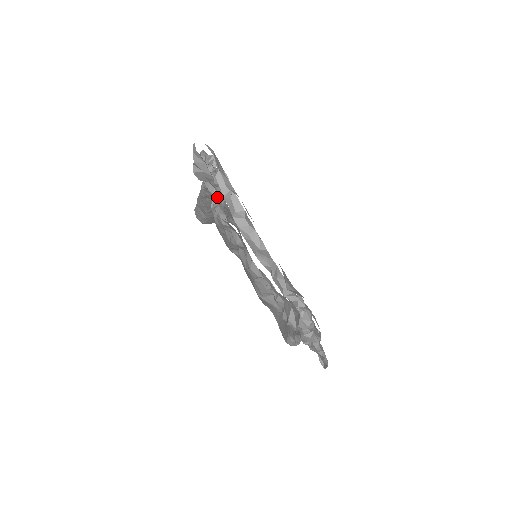
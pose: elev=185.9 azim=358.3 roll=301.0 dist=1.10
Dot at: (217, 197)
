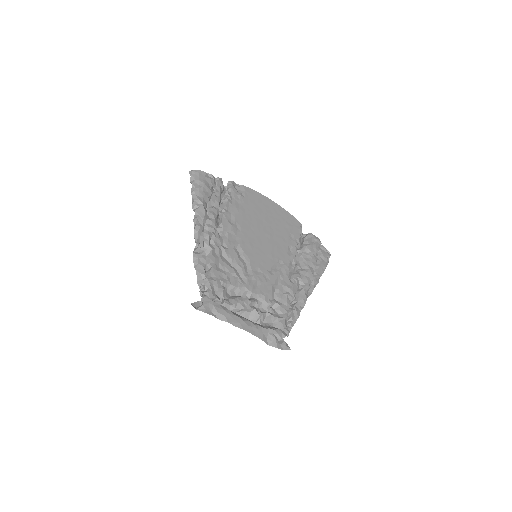
Dot at: occluded
